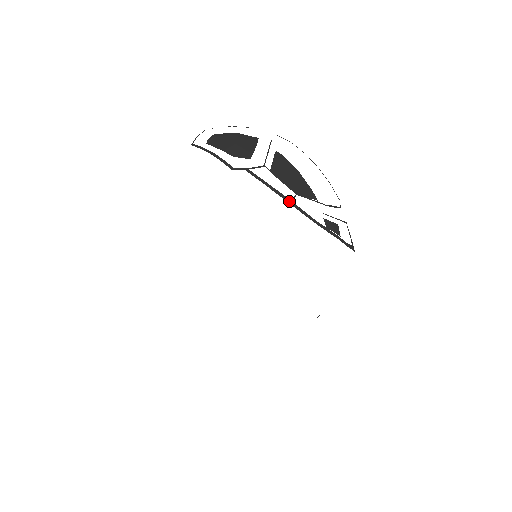
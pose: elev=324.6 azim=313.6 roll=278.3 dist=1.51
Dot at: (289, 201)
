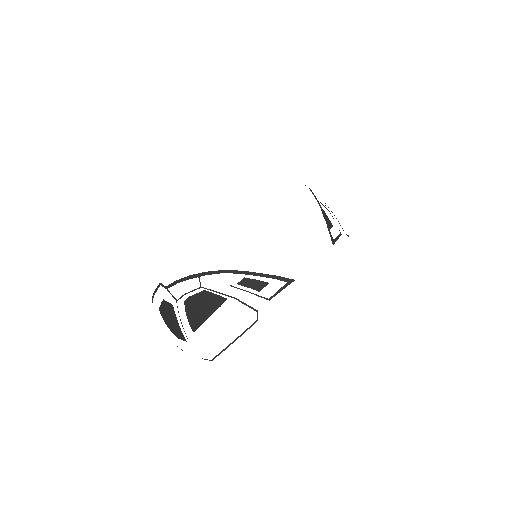
Dot at: occluded
